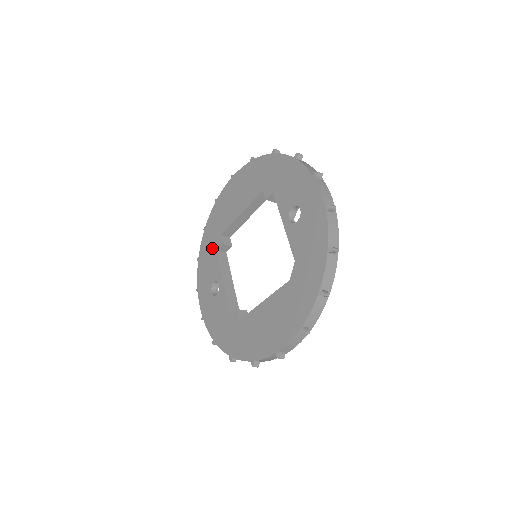
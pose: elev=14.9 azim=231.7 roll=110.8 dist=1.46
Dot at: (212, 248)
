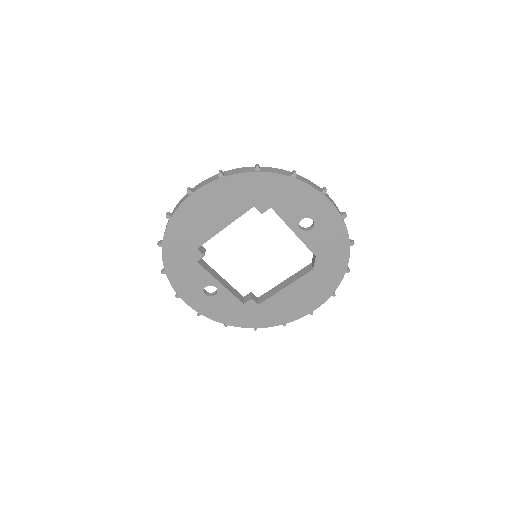
Dot at: (188, 261)
